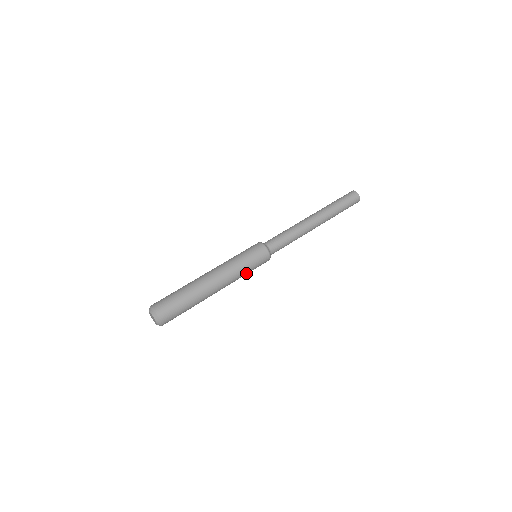
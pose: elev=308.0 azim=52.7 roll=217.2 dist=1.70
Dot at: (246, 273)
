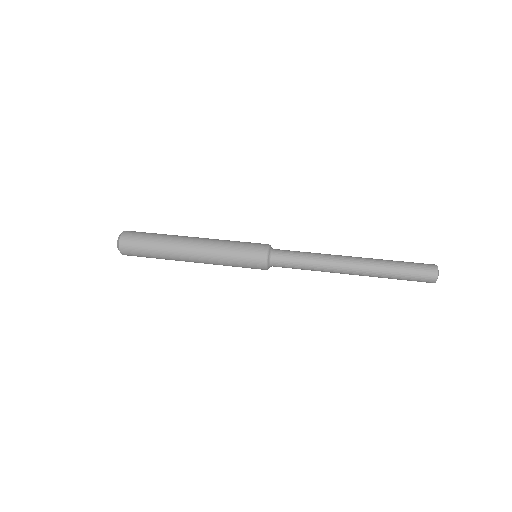
Dot at: (230, 251)
